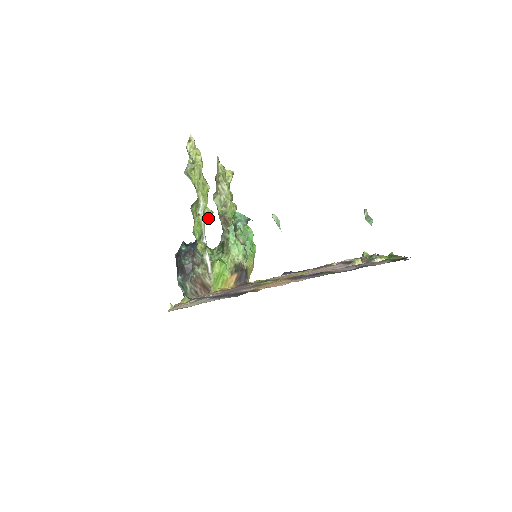
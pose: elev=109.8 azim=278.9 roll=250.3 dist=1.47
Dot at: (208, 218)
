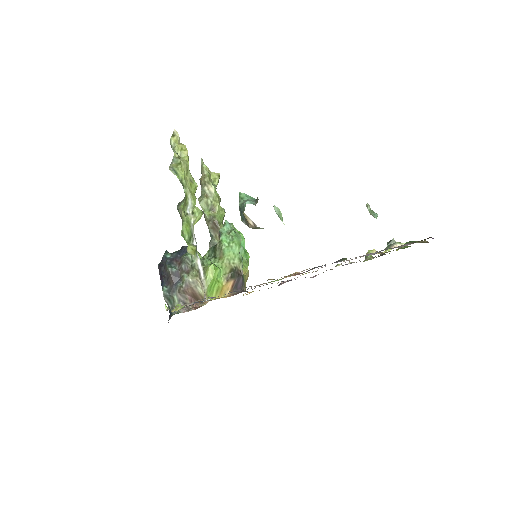
Dot at: (197, 218)
